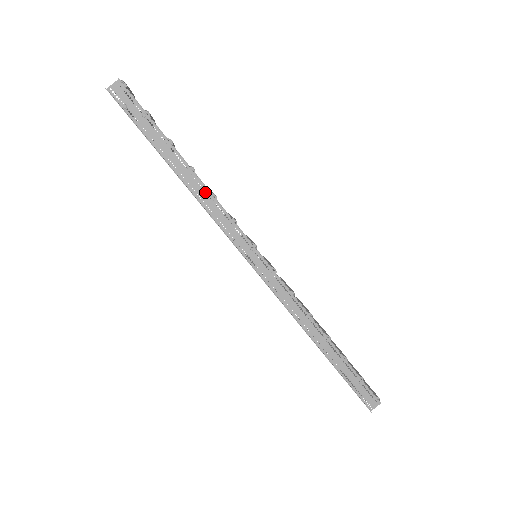
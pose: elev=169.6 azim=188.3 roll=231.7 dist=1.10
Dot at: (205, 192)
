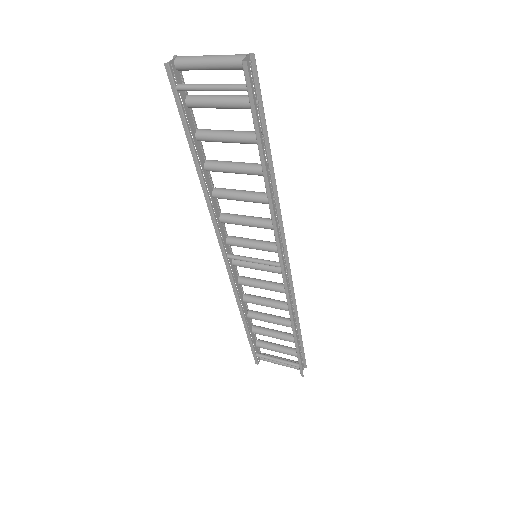
Dot at: (272, 193)
